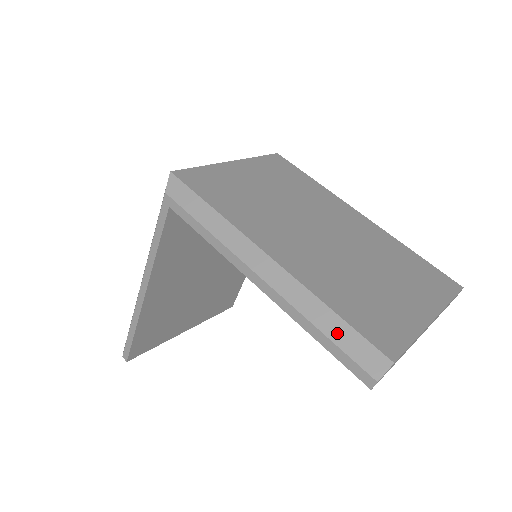
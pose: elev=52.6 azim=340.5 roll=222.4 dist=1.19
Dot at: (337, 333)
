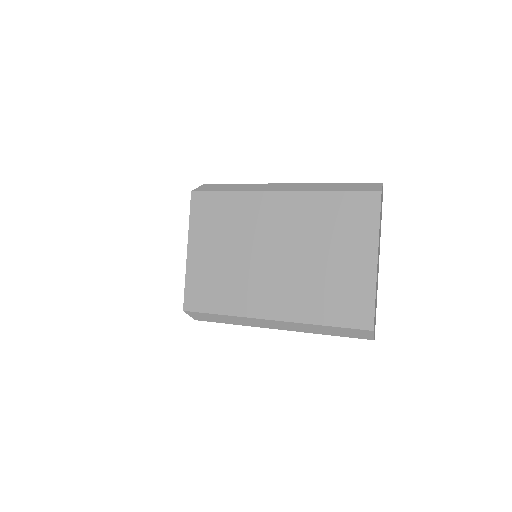
Dot at: (337, 333)
